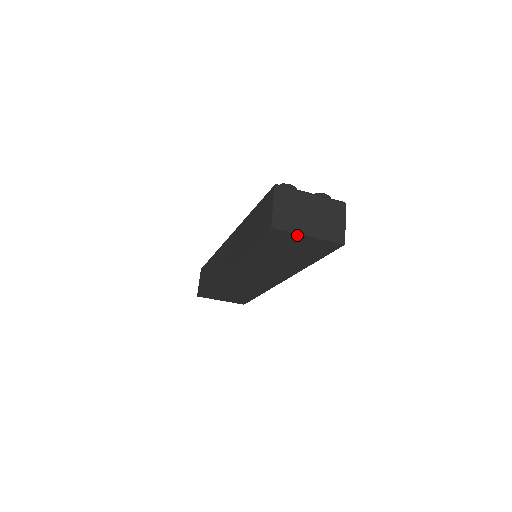
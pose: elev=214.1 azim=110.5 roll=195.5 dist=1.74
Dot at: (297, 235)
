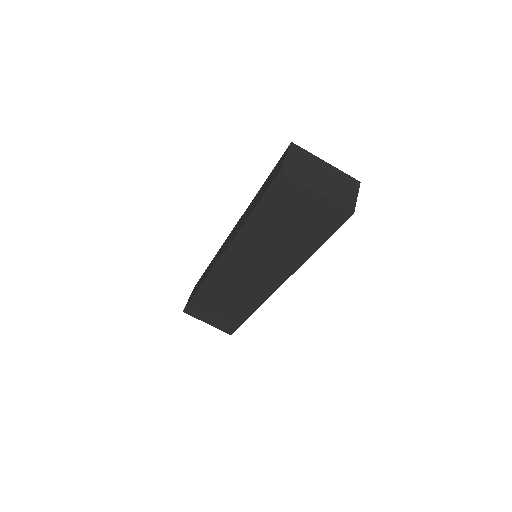
Dot at: (305, 189)
